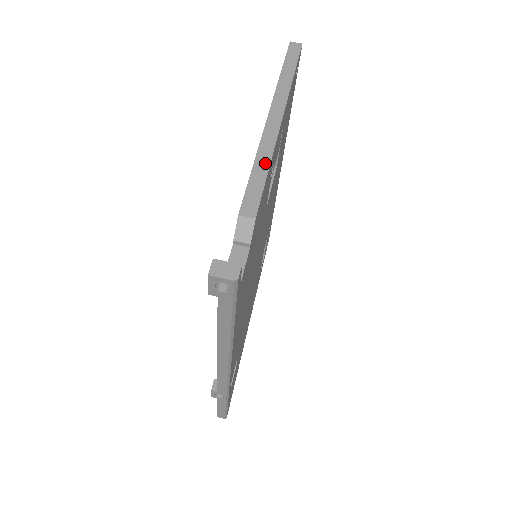
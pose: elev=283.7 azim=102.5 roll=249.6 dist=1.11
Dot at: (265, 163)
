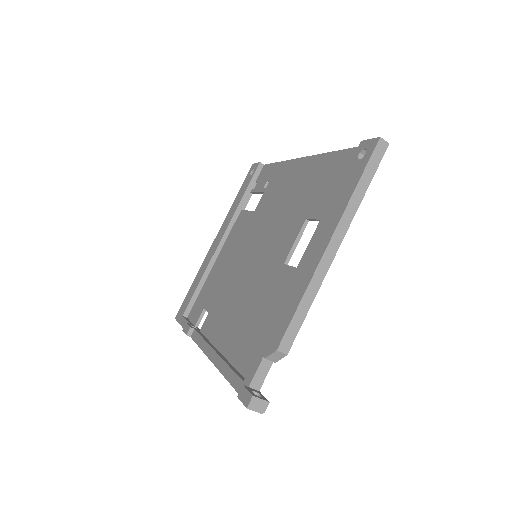
Dot at: (310, 301)
